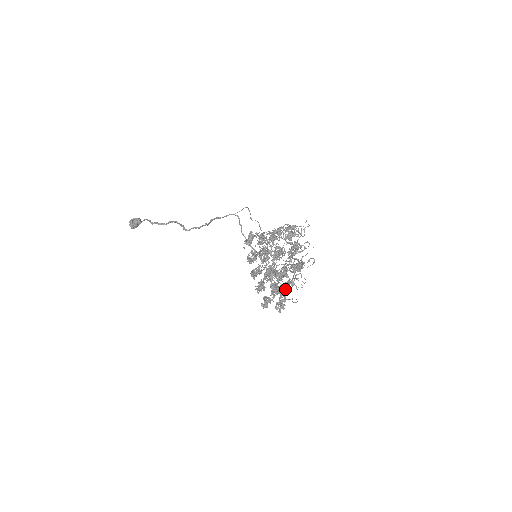
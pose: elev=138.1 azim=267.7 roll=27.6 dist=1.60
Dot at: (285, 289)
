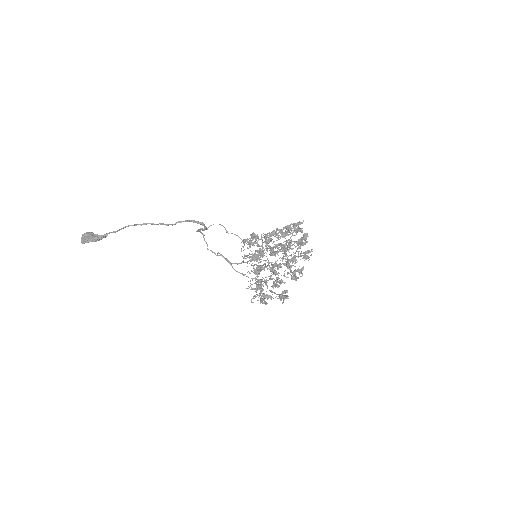
Dot at: (293, 278)
